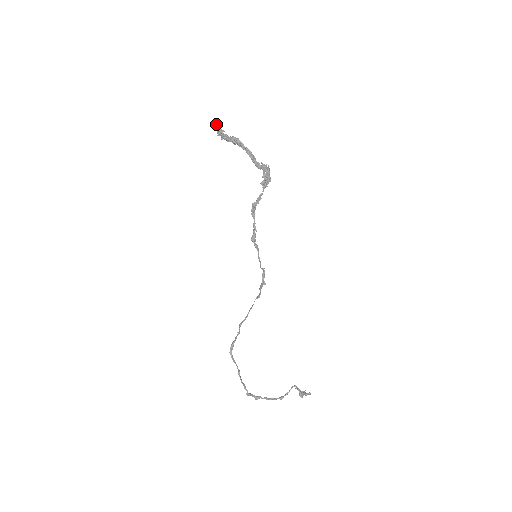
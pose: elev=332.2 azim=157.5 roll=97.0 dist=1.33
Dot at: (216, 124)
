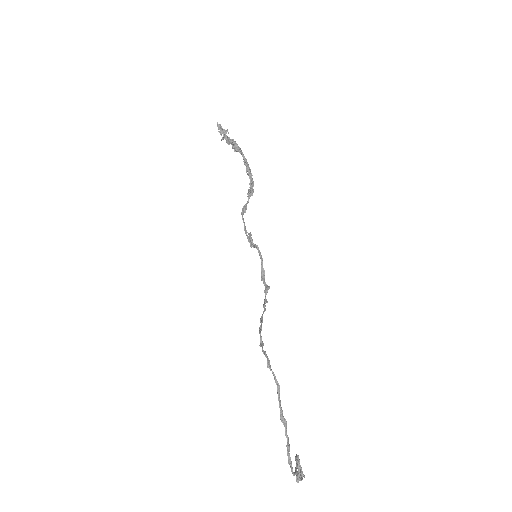
Dot at: (219, 125)
